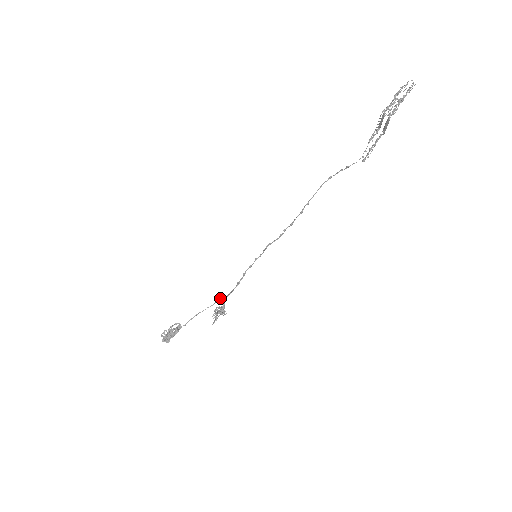
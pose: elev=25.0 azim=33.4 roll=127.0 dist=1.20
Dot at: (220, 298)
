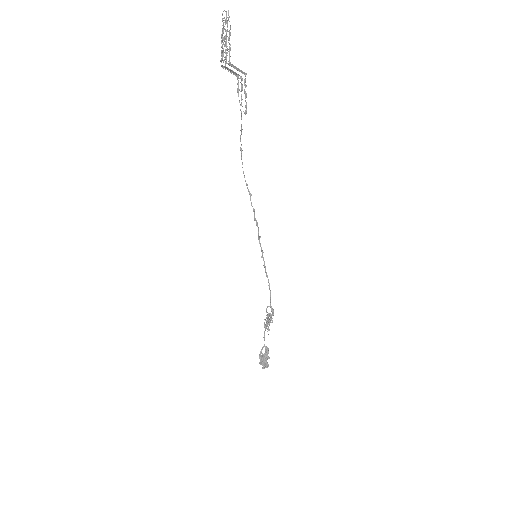
Dot at: (266, 308)
